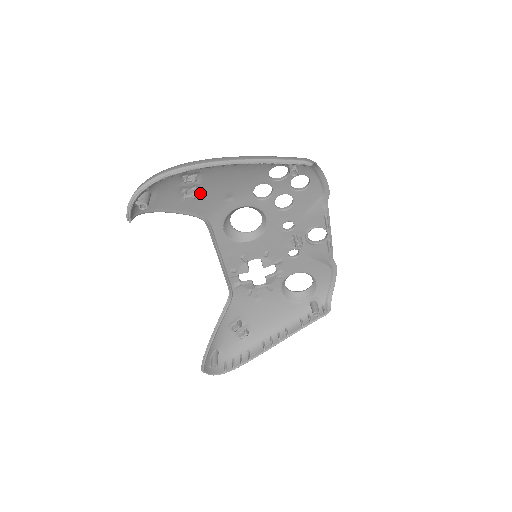
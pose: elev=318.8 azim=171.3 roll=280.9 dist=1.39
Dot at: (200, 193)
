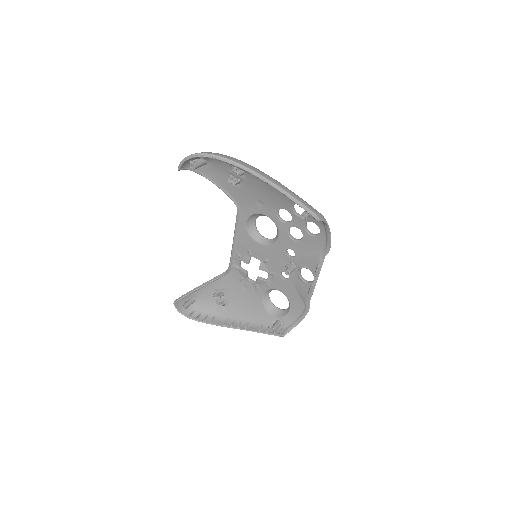
Dot at: (242, 186)
